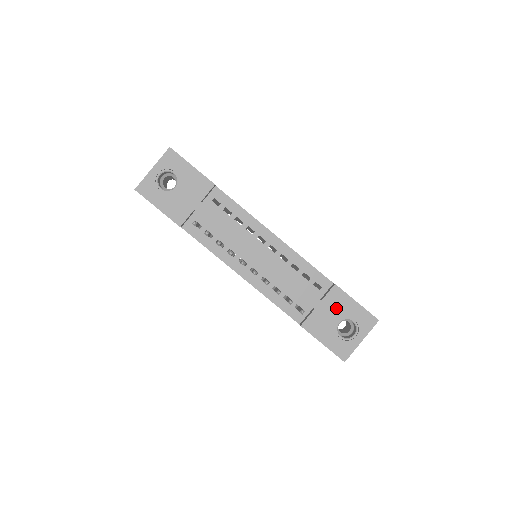
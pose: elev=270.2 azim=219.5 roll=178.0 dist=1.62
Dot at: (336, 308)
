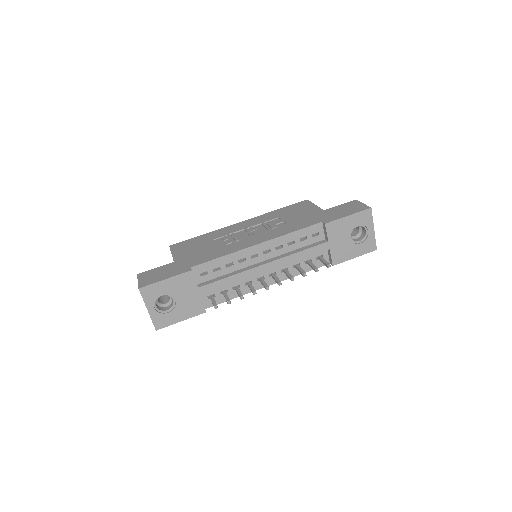
Dot at: (341, 234)
